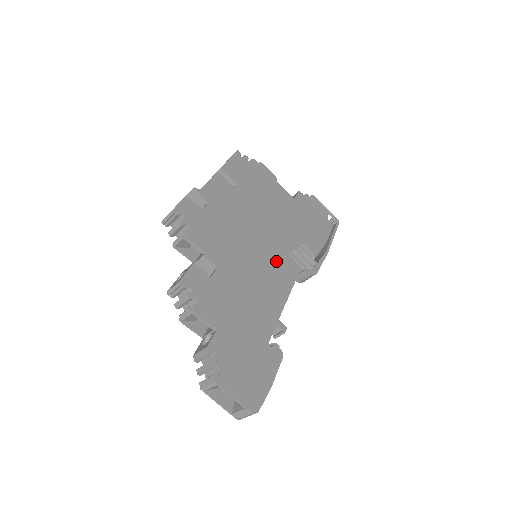
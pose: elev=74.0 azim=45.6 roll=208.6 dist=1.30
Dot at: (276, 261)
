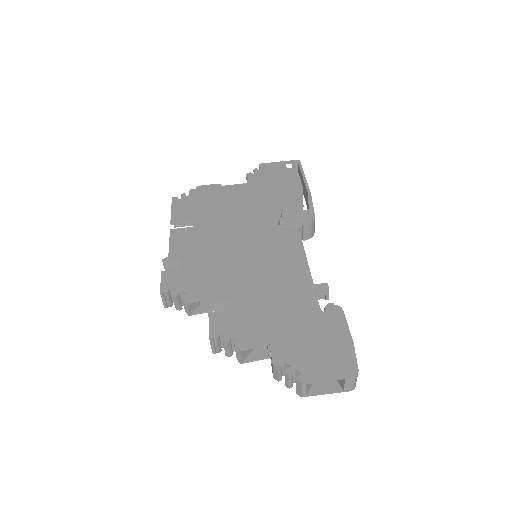
Dot at: (273, 244)
